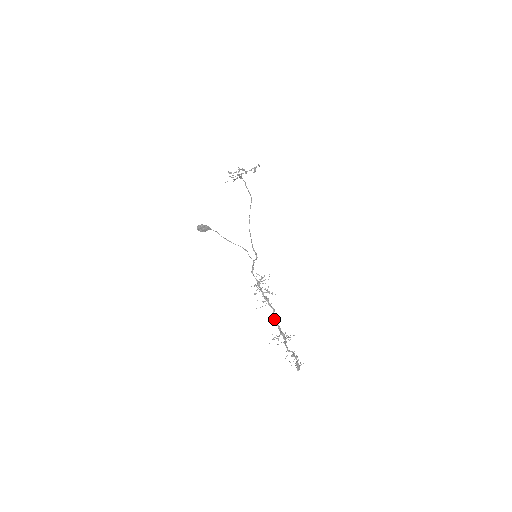
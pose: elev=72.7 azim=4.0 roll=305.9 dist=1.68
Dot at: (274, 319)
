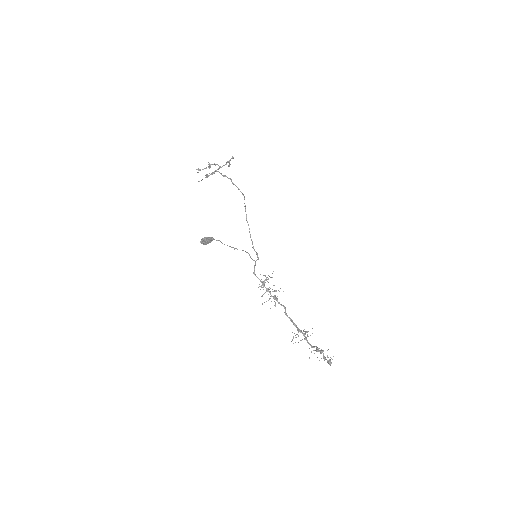
Dot at: (288, 317)
